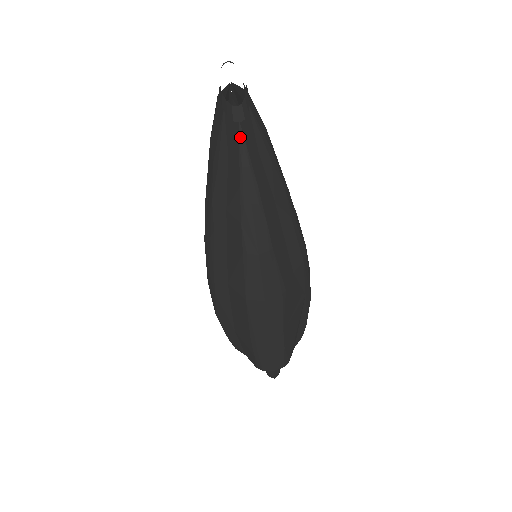
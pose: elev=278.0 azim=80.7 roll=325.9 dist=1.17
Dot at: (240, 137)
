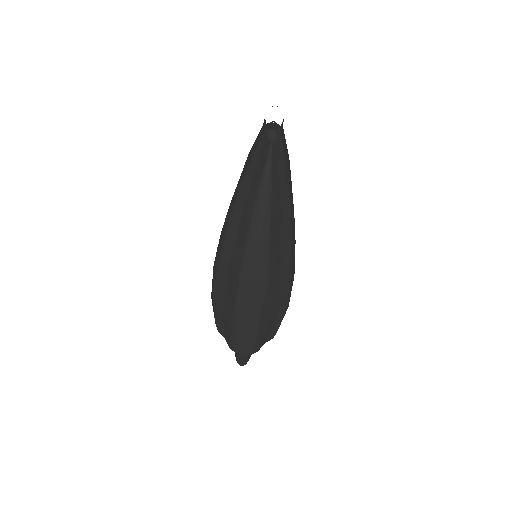
Dot at: (269, 151)
